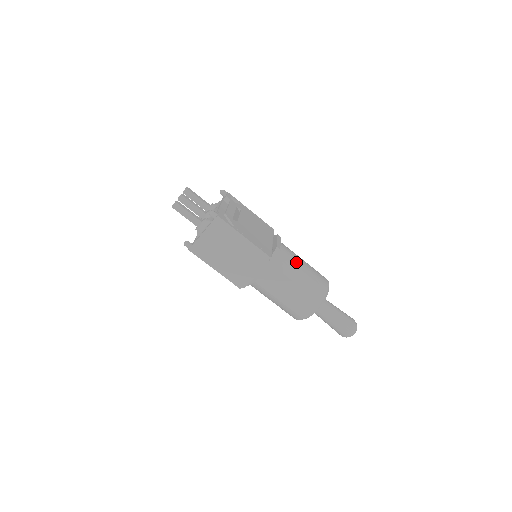
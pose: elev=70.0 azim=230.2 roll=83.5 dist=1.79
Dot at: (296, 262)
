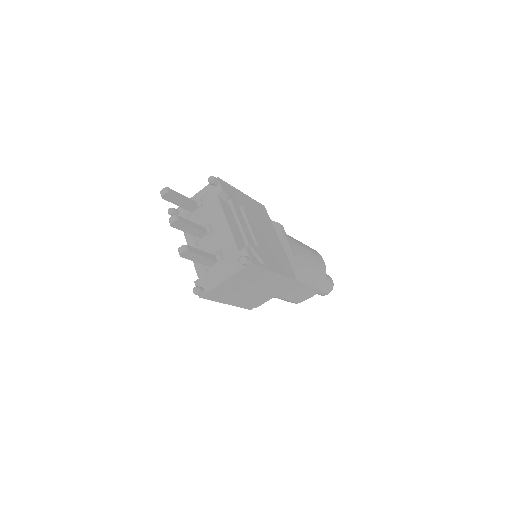
Dot at: (304, 259)
